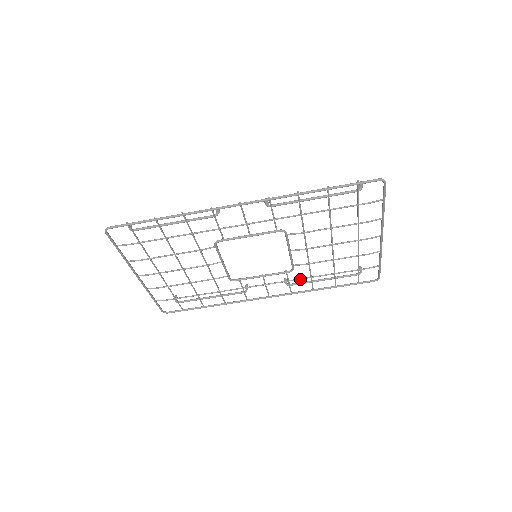
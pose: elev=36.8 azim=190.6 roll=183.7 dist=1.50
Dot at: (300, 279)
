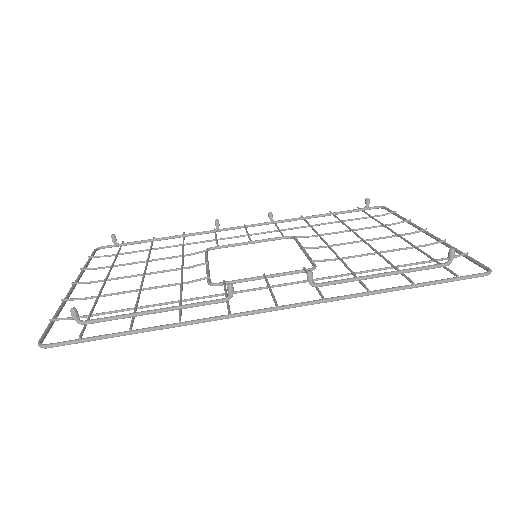
Dot at: occluded
